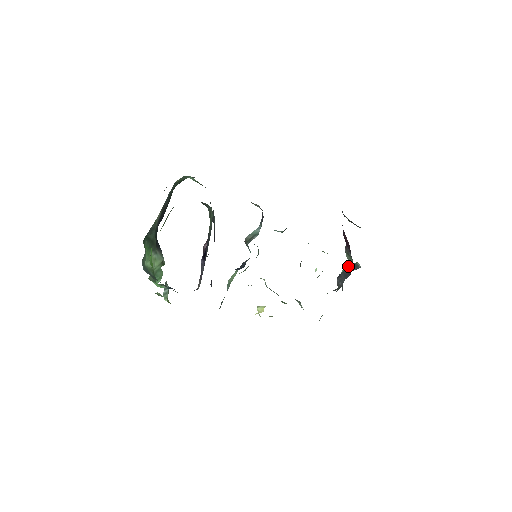
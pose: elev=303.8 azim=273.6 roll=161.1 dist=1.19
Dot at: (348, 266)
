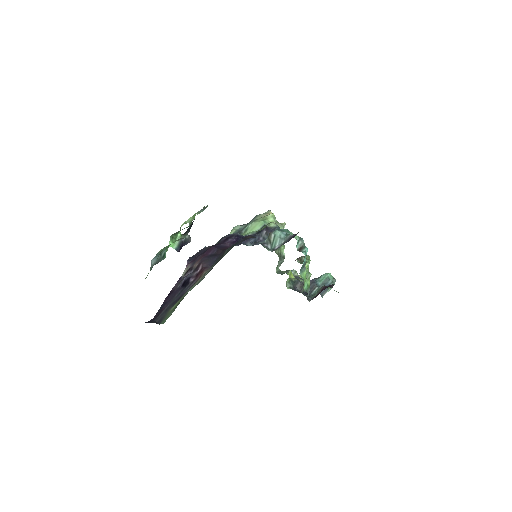
Dot at: (318, 288)
